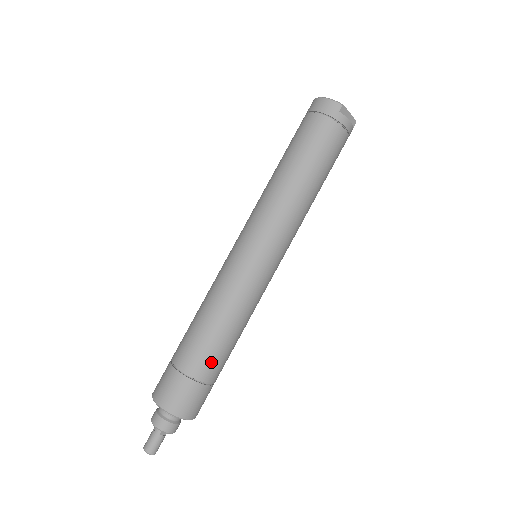
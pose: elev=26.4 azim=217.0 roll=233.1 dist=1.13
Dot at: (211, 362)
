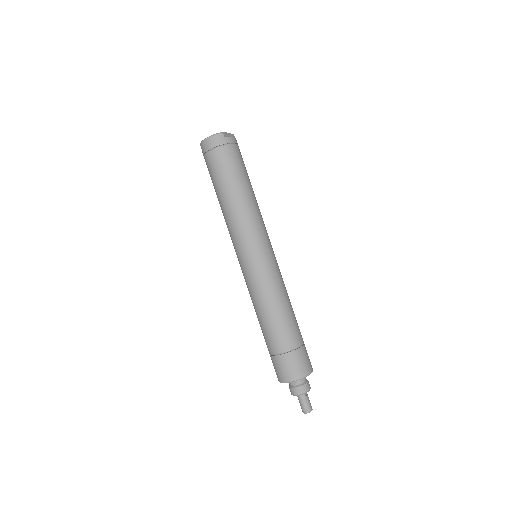
Dot at: (294, 331)
